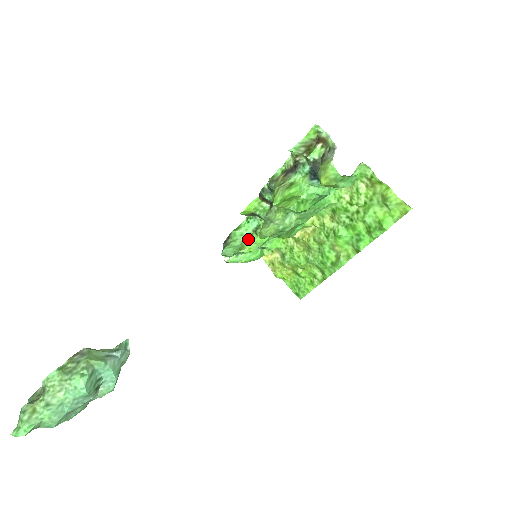
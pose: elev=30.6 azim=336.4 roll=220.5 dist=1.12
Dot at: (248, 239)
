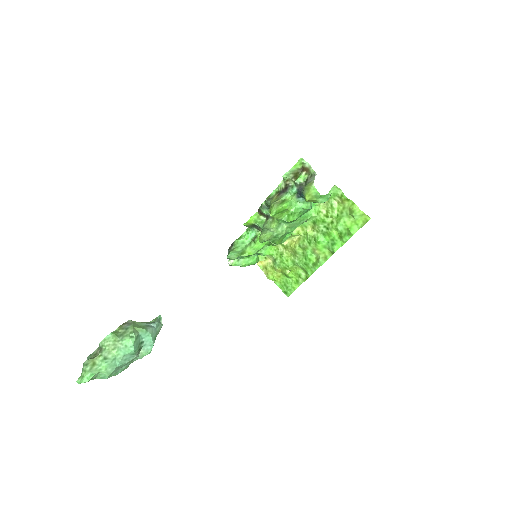
Dot at: (248, 246)
